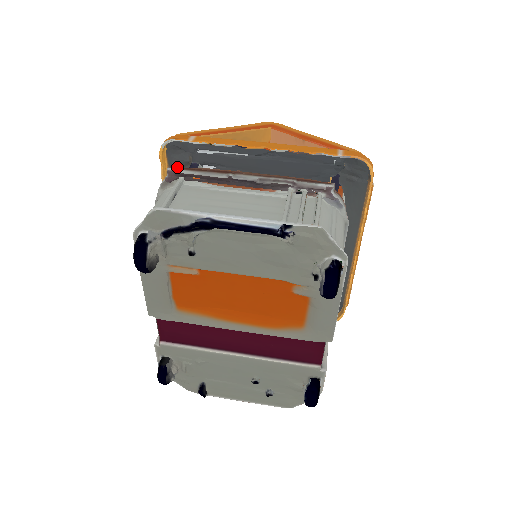
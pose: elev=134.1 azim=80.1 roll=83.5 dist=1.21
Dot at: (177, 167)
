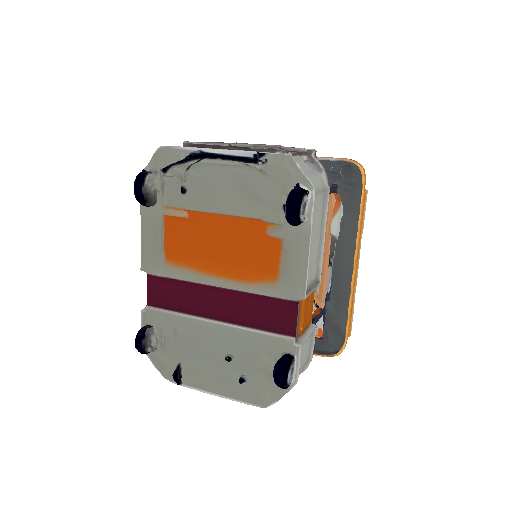
Dot at: occluded
